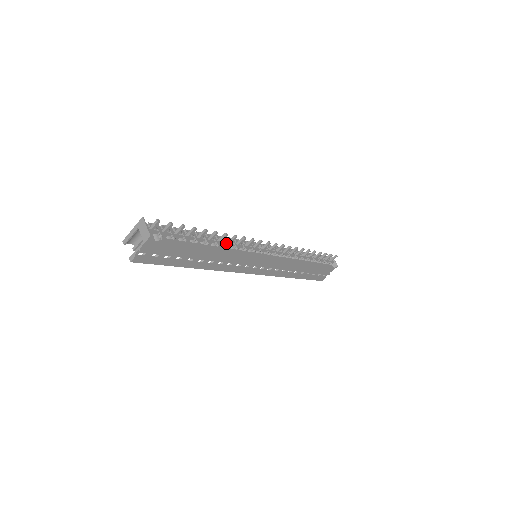
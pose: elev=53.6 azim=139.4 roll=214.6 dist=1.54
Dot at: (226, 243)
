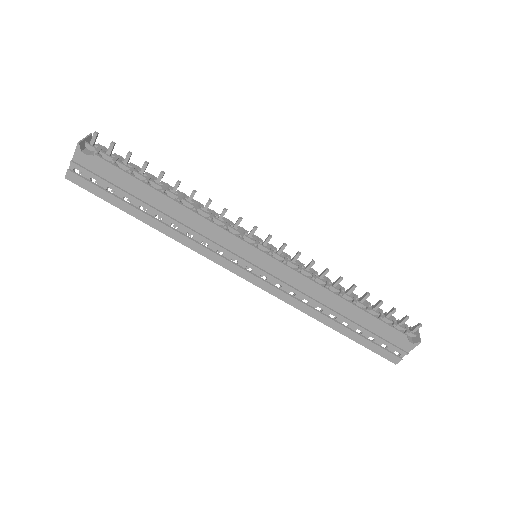
Dot at: (196, 206)
